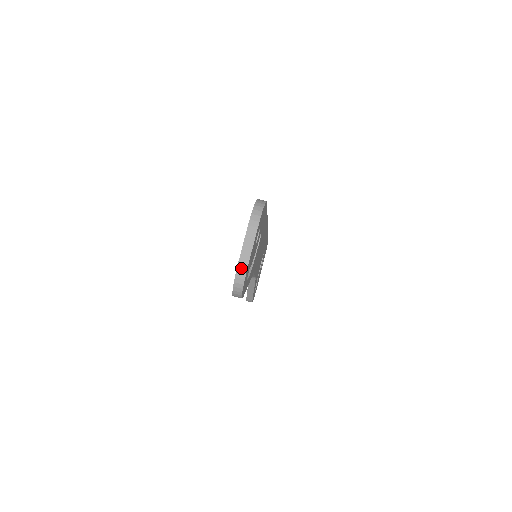
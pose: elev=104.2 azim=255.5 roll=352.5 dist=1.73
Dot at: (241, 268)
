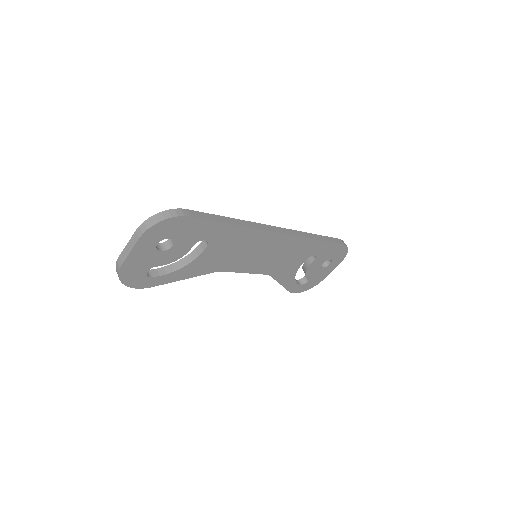
Dot at: (118, 264)
